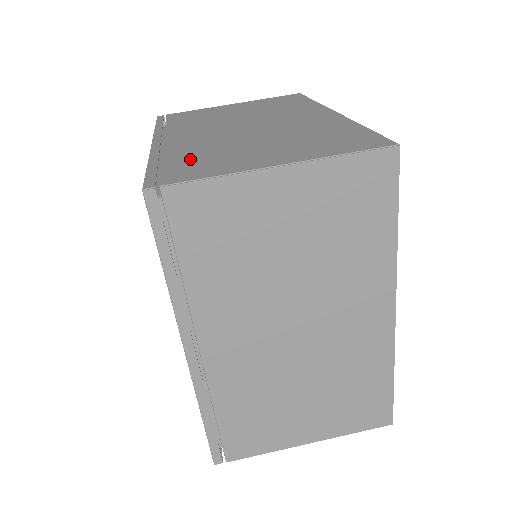
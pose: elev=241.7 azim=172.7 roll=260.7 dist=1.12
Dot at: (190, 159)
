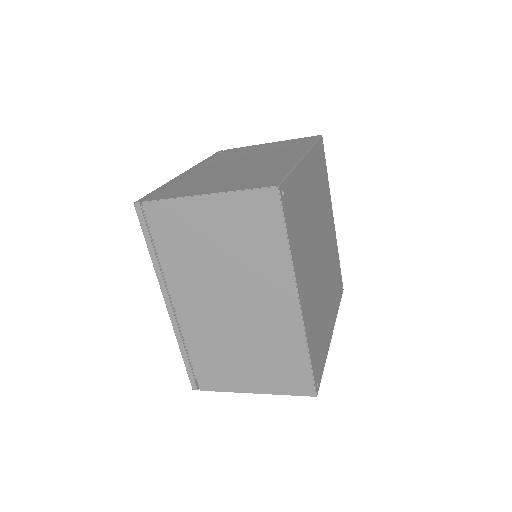
Dot at: (178, 186)
